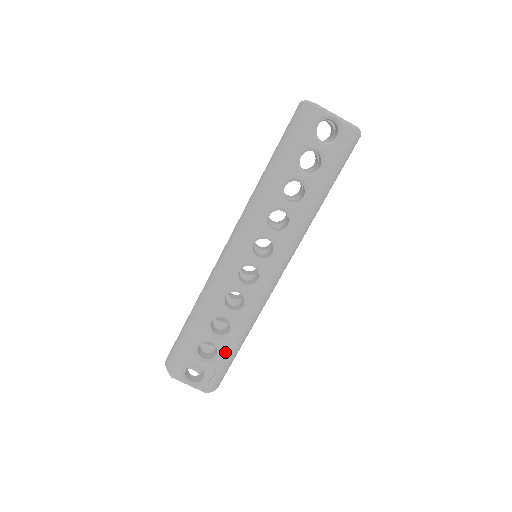
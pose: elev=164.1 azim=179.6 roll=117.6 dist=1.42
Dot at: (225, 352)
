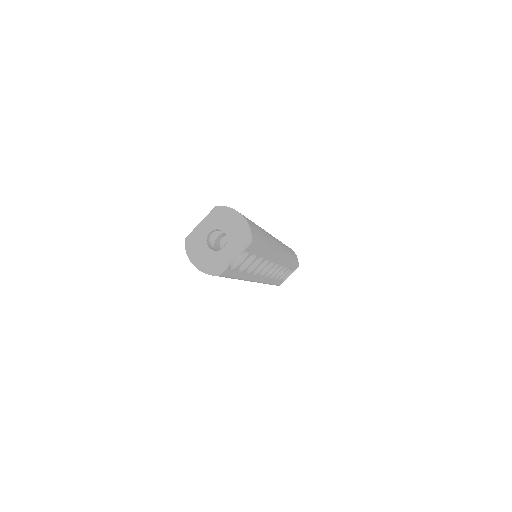
Dot at: (291, 266)
